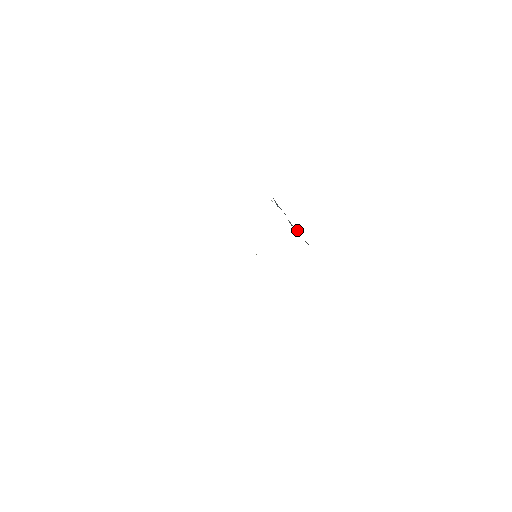
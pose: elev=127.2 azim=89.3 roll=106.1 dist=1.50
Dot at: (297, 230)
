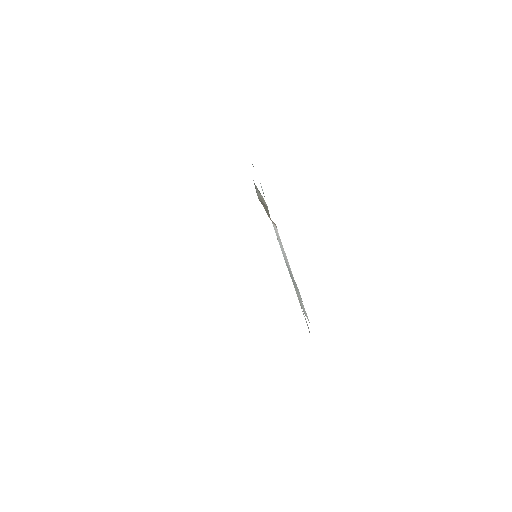
Dot at: occluded
